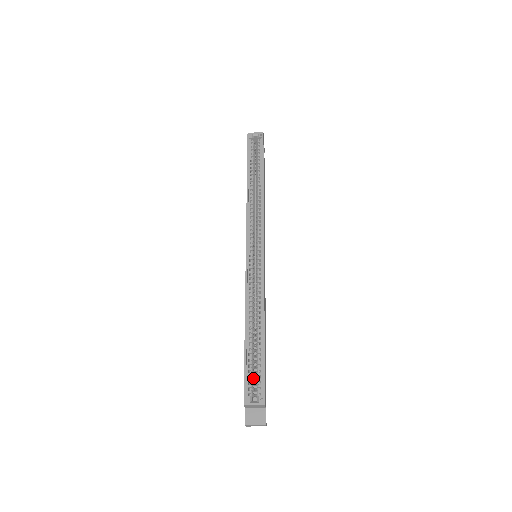
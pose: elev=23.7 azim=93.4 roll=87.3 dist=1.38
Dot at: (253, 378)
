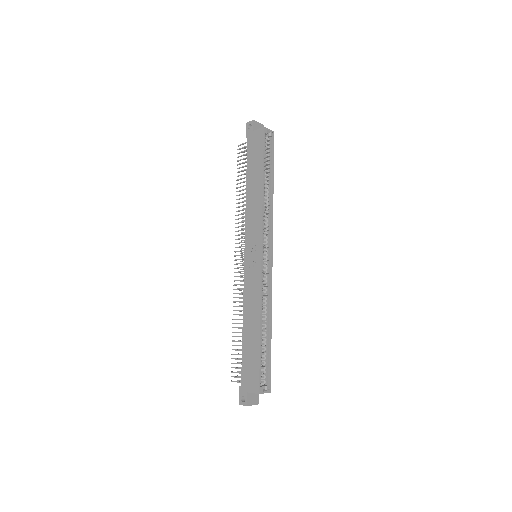
Dot at: (261, 370)
